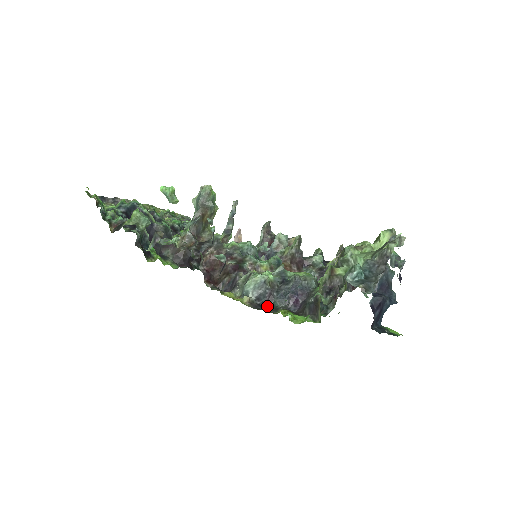
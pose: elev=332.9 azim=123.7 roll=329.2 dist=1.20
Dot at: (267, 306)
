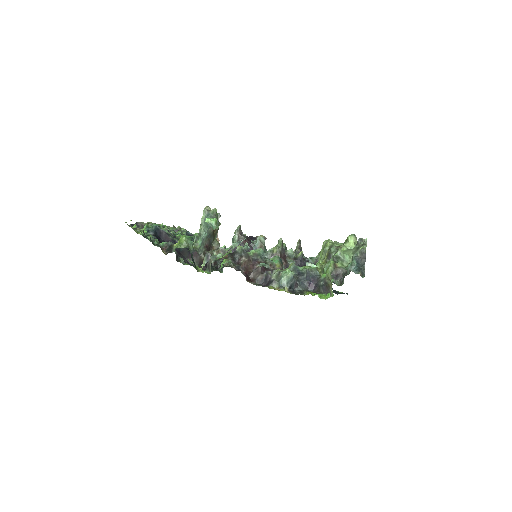
Dot at: (296, 291)
